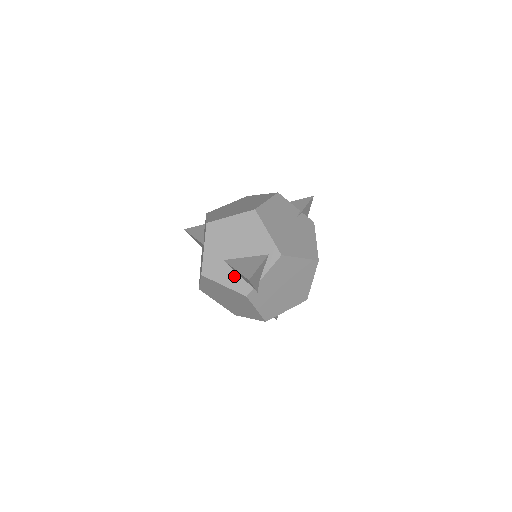
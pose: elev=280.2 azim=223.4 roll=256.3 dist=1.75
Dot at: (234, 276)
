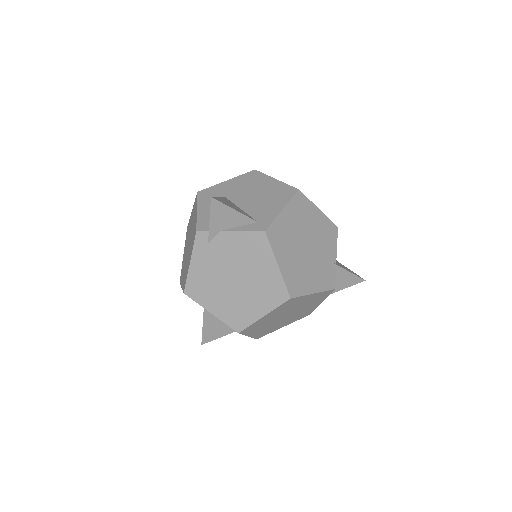
Dot at: occluded
